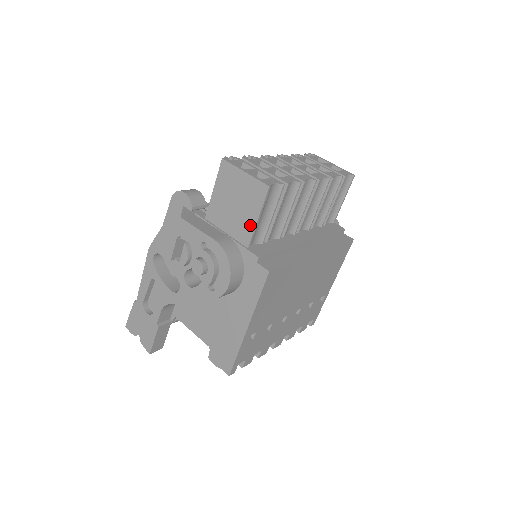
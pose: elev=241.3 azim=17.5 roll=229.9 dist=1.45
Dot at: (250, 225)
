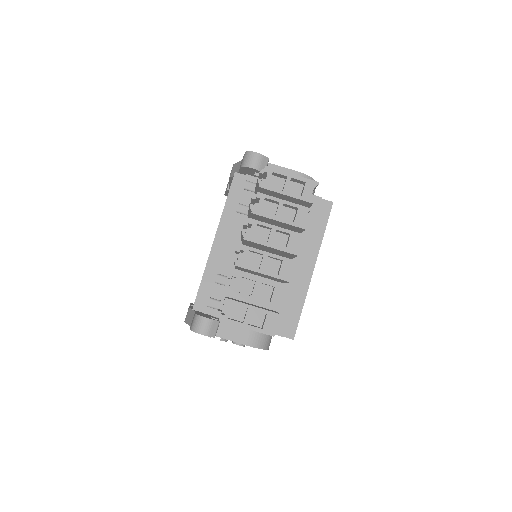
Dot at: occluded
